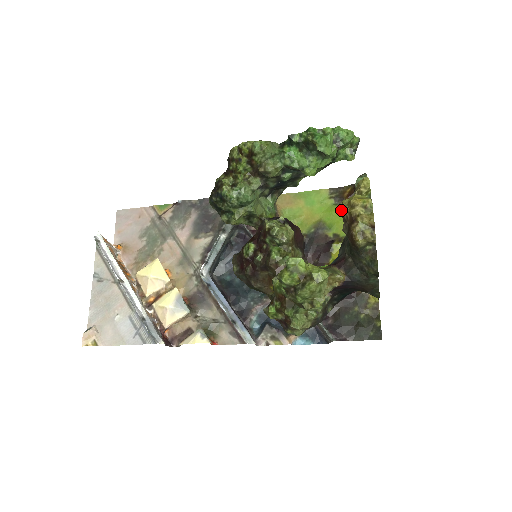
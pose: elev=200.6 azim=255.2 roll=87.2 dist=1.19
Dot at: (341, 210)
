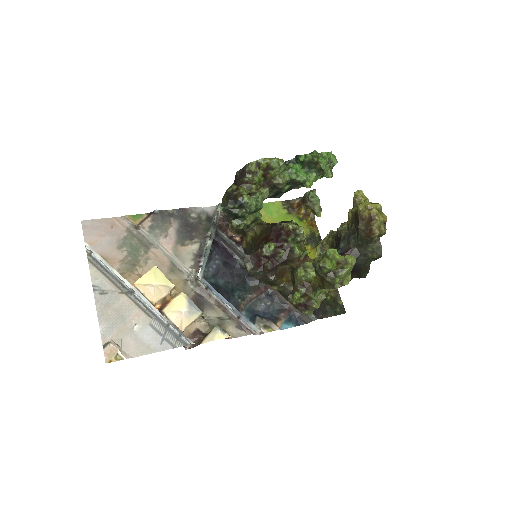
Dot at: (294, 218)
